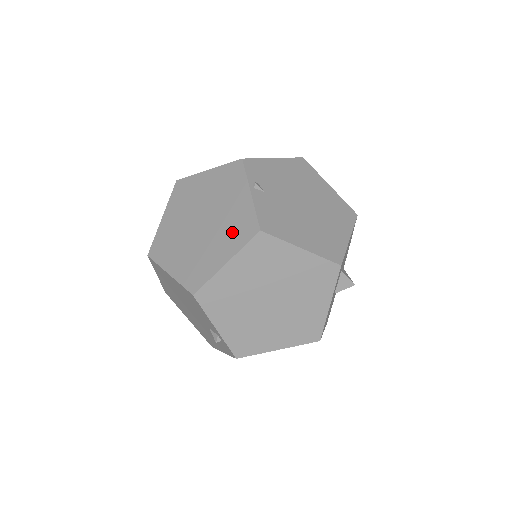
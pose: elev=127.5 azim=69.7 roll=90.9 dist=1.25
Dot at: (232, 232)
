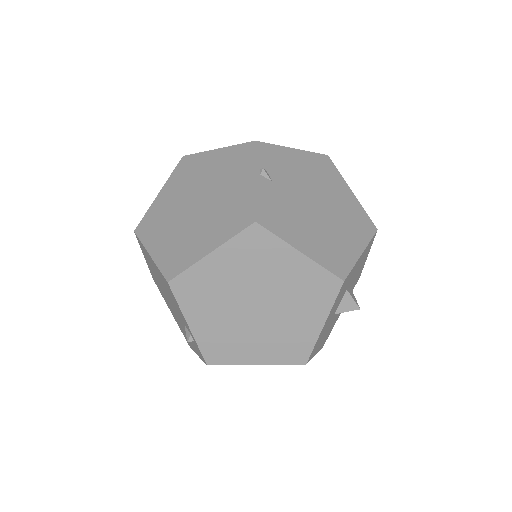
Dot at: (225, 219)
